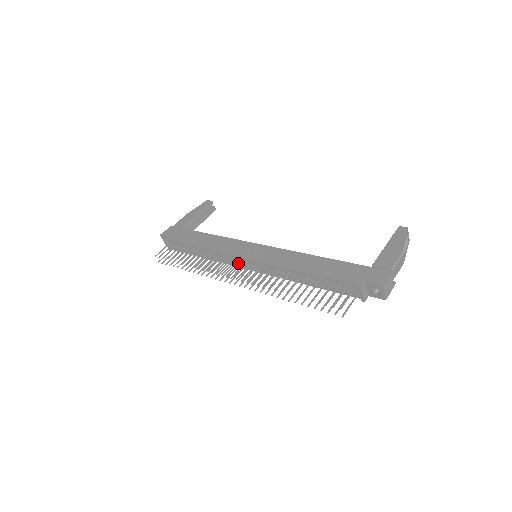
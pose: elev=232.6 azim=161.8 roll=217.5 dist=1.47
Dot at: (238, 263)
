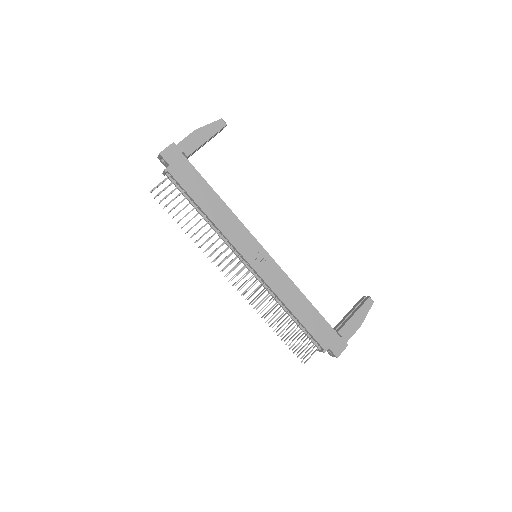
Dot at: occluded
